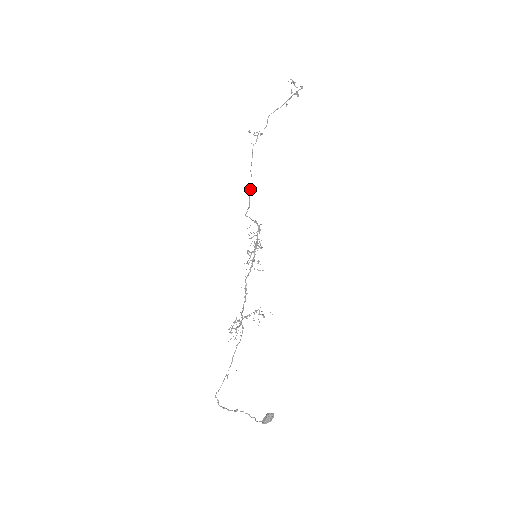
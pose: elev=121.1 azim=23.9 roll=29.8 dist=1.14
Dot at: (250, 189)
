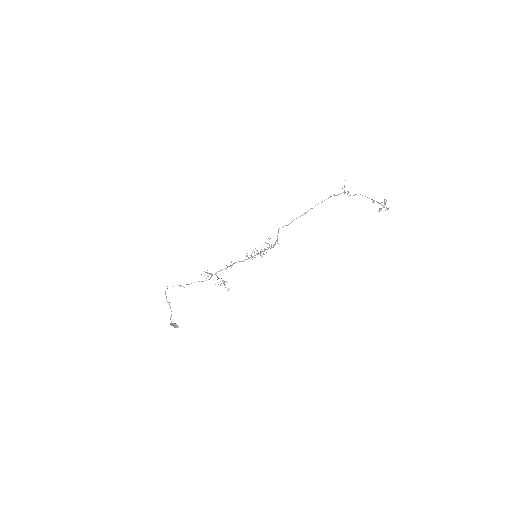
Dot at: (301, 215)
